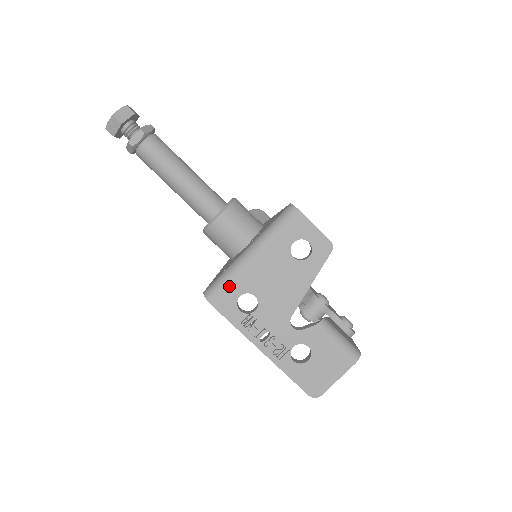
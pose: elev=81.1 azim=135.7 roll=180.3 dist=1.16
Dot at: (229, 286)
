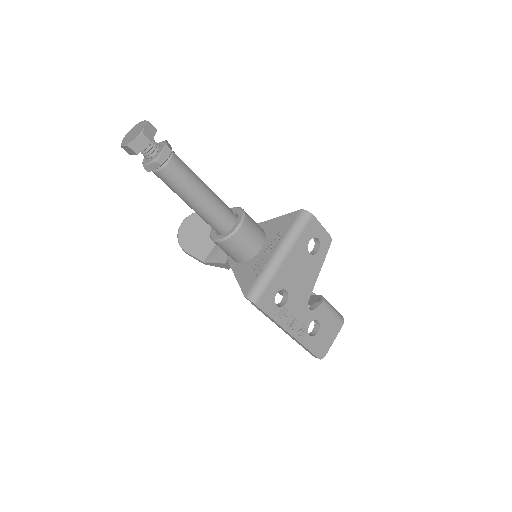
Dot at: (269, 287)
